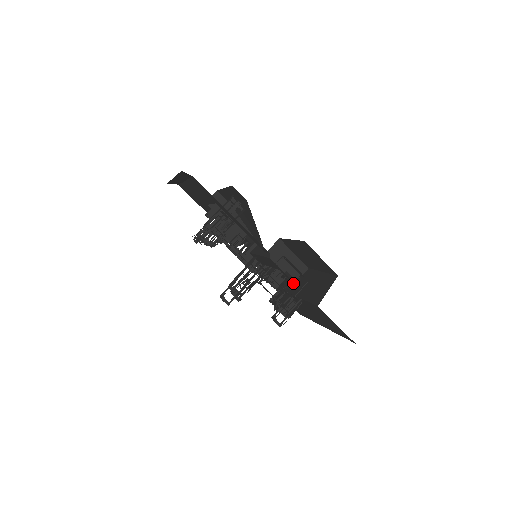
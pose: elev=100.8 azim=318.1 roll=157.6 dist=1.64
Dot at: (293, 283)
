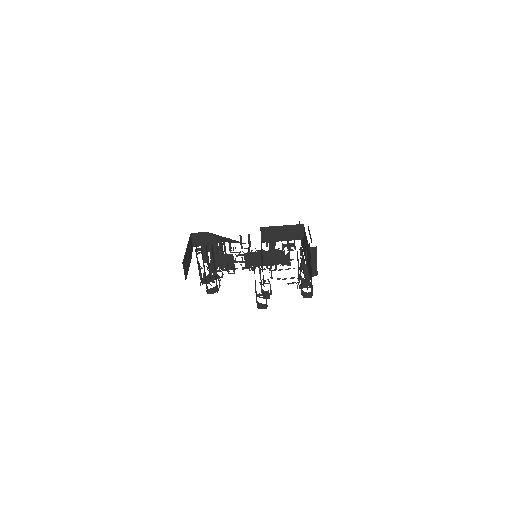
Dot at: occluded
